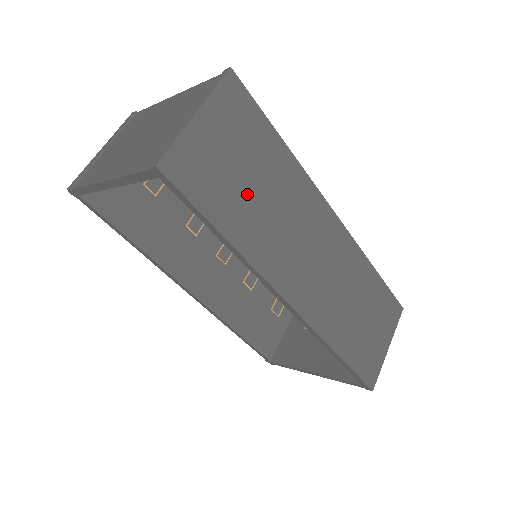
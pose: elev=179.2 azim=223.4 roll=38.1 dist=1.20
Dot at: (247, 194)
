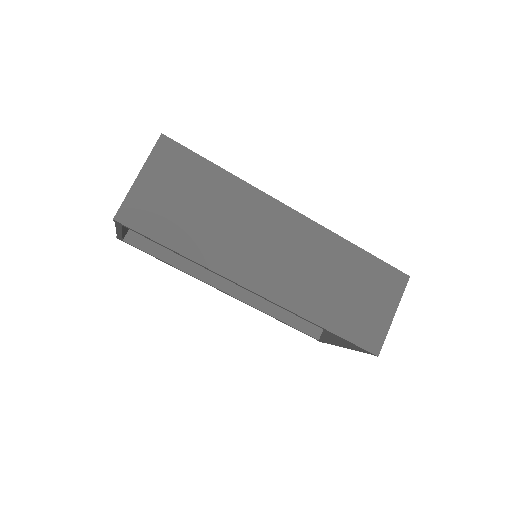
Dot at: (194, 218)
